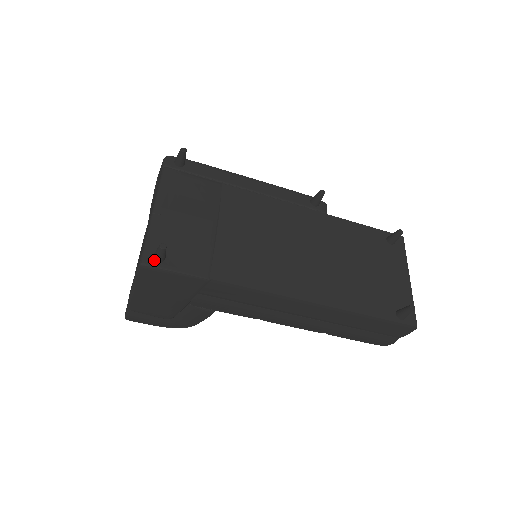
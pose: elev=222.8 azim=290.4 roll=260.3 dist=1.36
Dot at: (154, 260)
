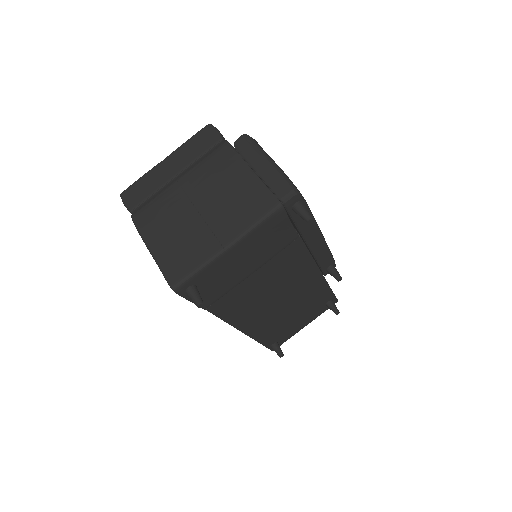
Dot at: (185, 291)
